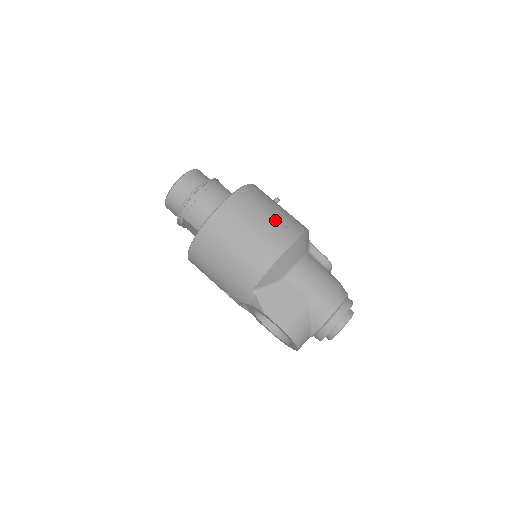
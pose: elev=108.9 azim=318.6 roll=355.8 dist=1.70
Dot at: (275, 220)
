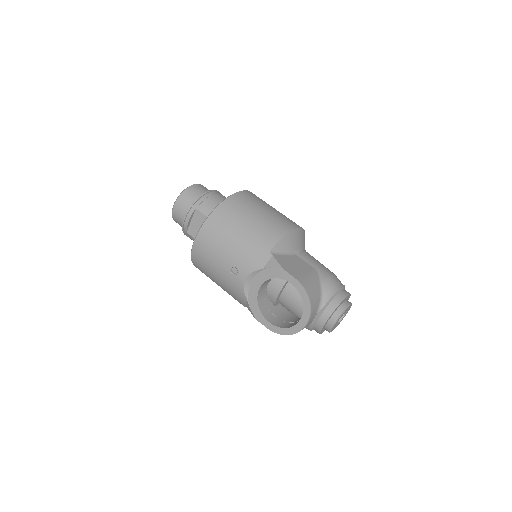
Dot at: occluded
